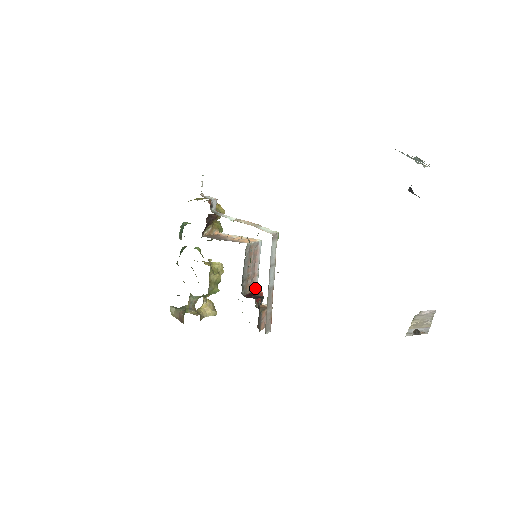
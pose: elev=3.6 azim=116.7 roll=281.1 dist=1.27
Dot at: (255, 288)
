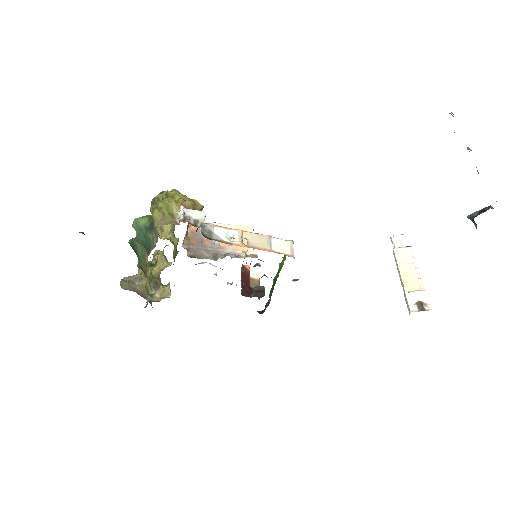
Dot at: (242, 266)
